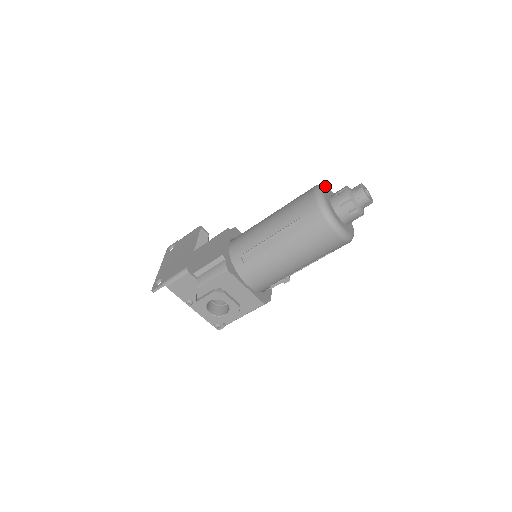
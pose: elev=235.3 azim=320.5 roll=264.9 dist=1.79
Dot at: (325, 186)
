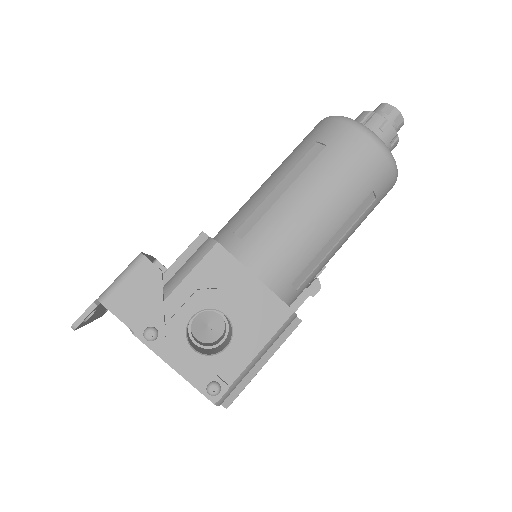
Dot at: occluded
